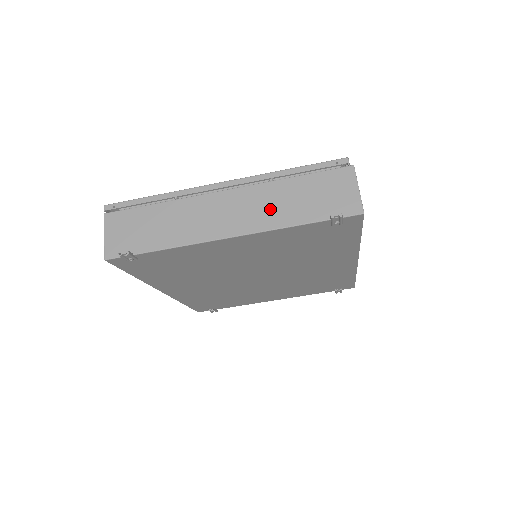
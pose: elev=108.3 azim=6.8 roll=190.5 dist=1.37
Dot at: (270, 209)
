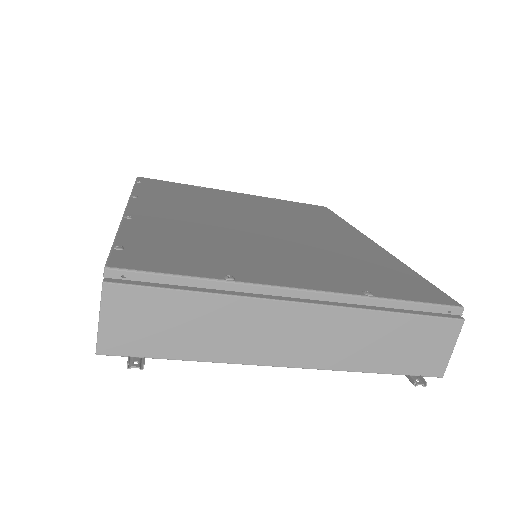
Dot at: (350, 346)
